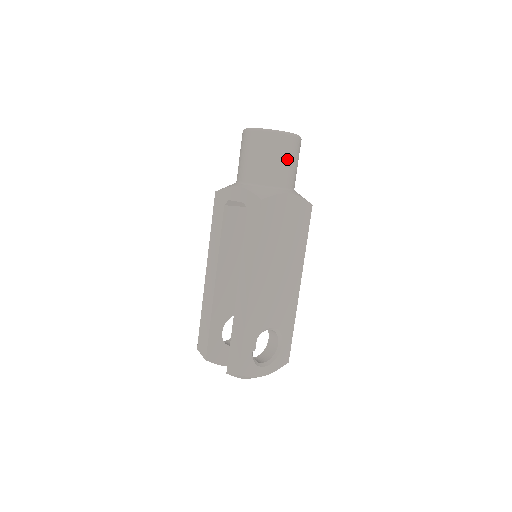
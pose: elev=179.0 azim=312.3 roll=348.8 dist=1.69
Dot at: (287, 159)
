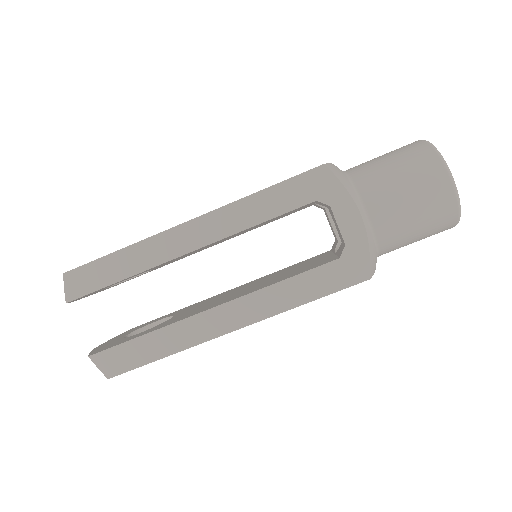
Dot at: (419, 240)
